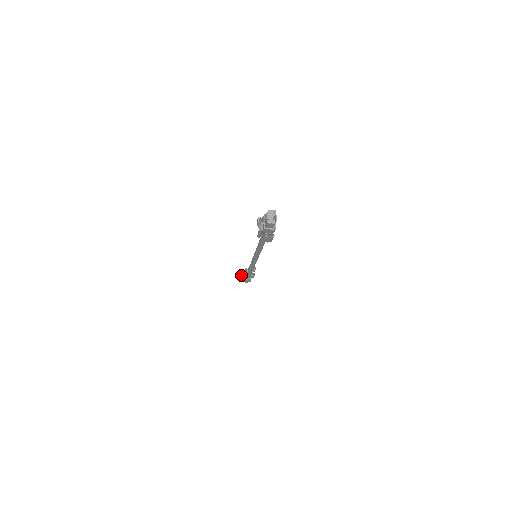
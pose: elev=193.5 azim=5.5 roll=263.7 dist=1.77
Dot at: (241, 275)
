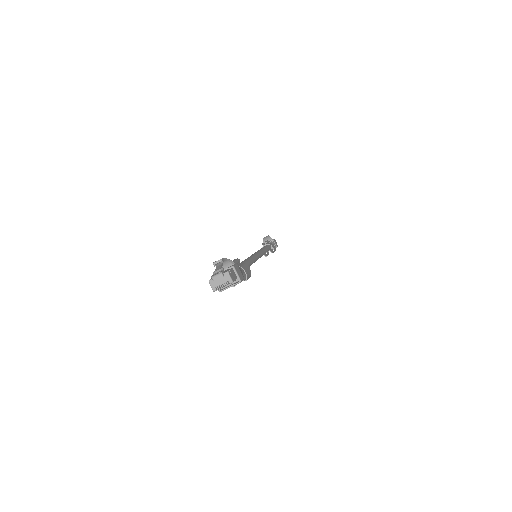
Dot at: (266, 238)
